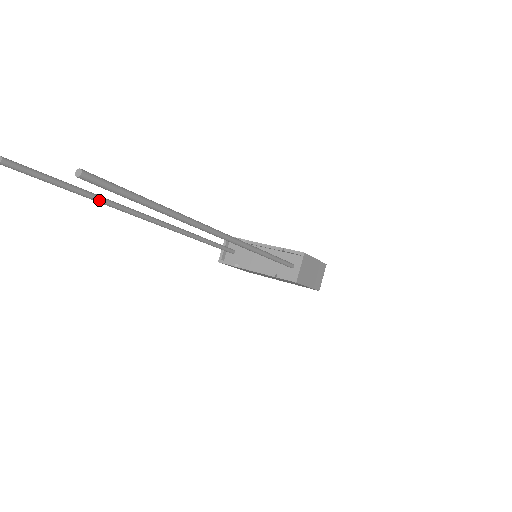
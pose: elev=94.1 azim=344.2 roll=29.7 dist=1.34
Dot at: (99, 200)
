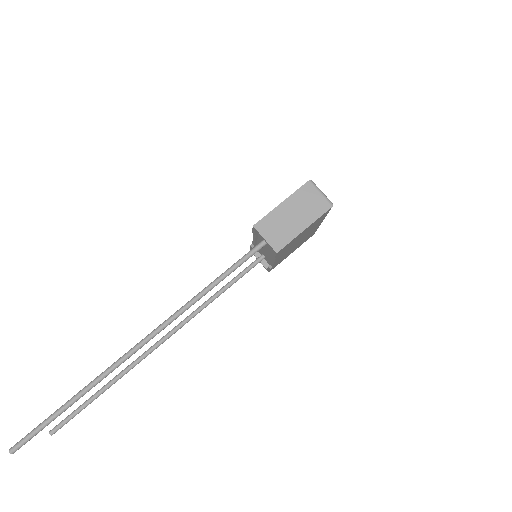
Dot at: (115, 381)
